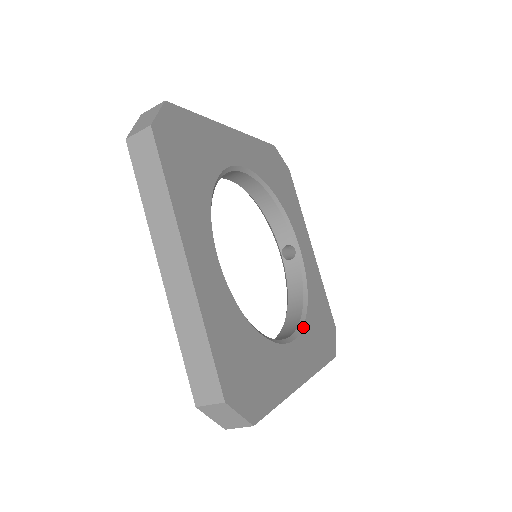
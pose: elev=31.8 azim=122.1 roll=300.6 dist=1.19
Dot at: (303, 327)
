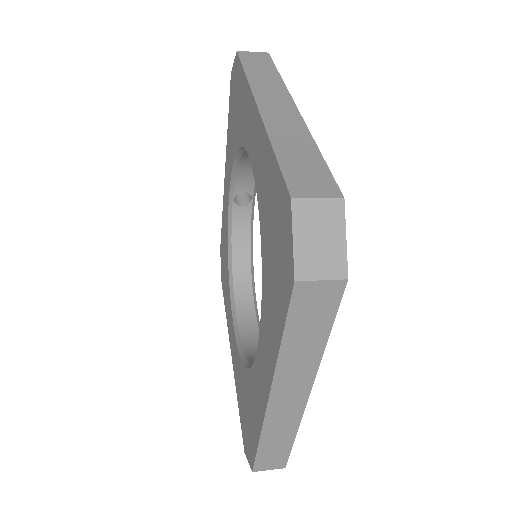
Dot at: (255, 293)
